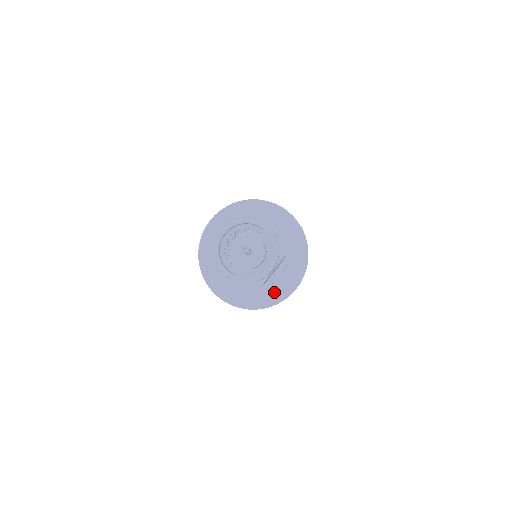
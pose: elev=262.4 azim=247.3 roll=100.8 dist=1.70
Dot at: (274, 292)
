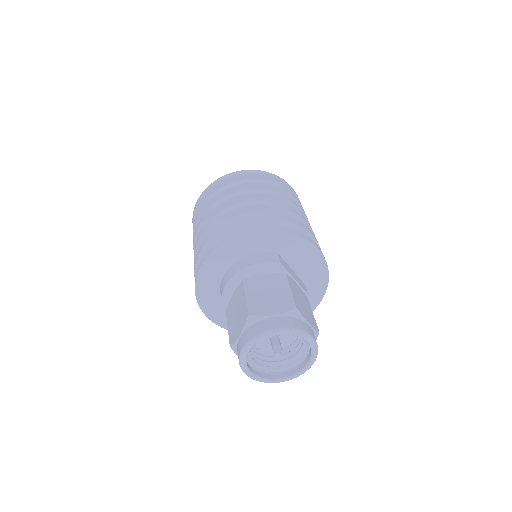
Dot at: occluded
